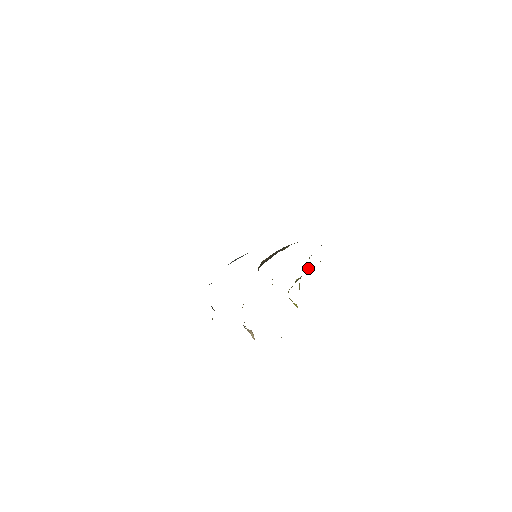
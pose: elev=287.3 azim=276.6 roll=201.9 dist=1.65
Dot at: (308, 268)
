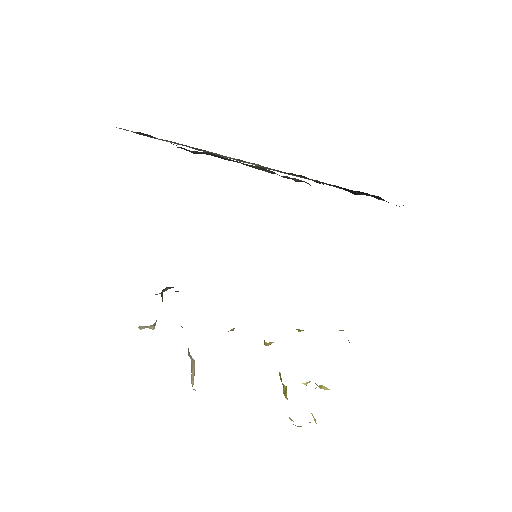
Dot at: occluded
